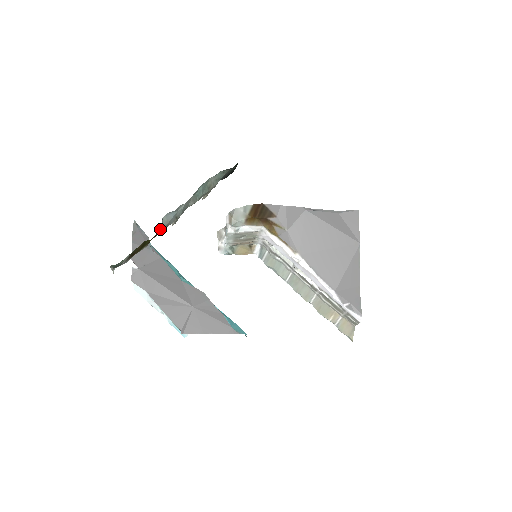
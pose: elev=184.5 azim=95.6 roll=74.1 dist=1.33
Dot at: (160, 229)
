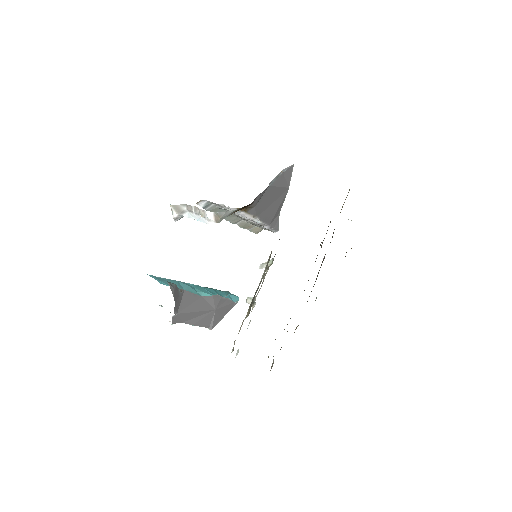
Dot at: occluded
